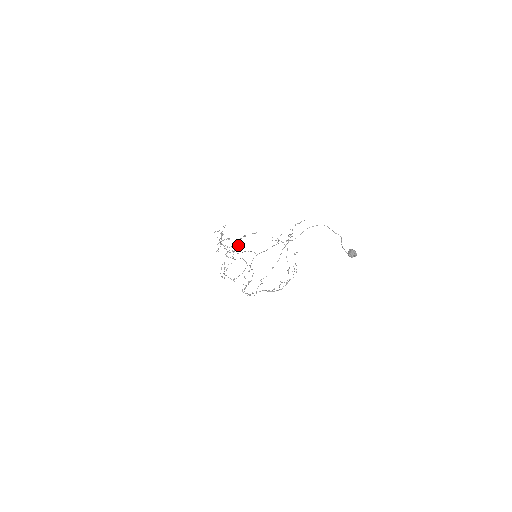
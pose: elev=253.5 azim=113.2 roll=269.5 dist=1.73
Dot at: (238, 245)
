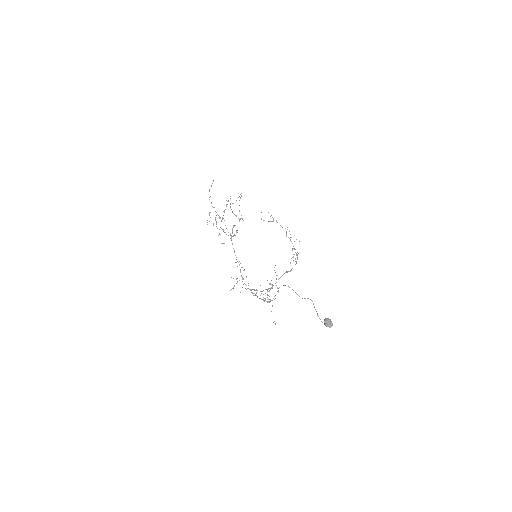
Dot at: (235, 235)
